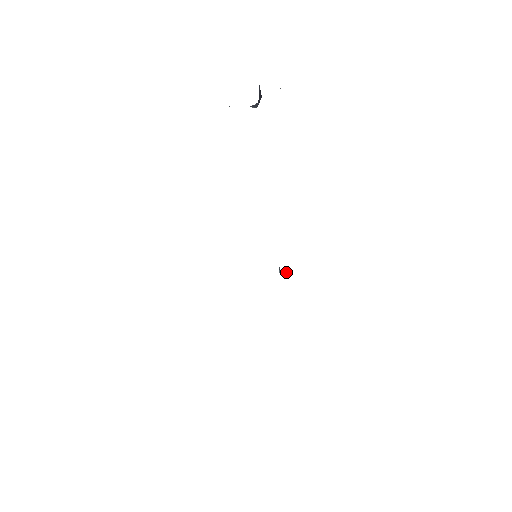
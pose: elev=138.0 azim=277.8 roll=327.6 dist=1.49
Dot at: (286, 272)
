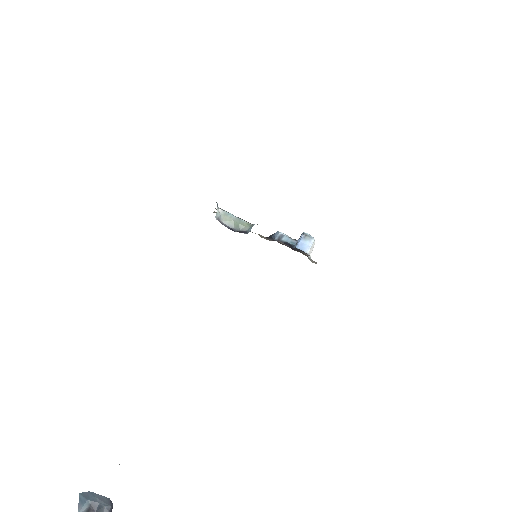
Dot at: occluded
